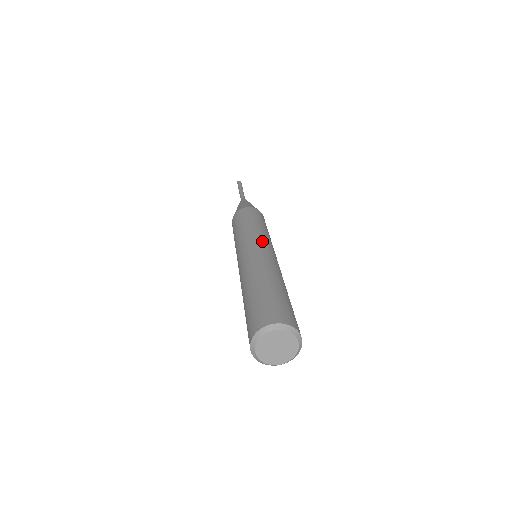
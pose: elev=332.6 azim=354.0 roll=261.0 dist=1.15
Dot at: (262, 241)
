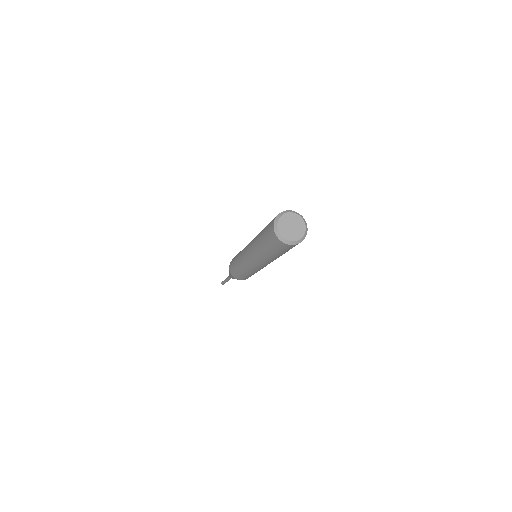
Dot at: occluded
